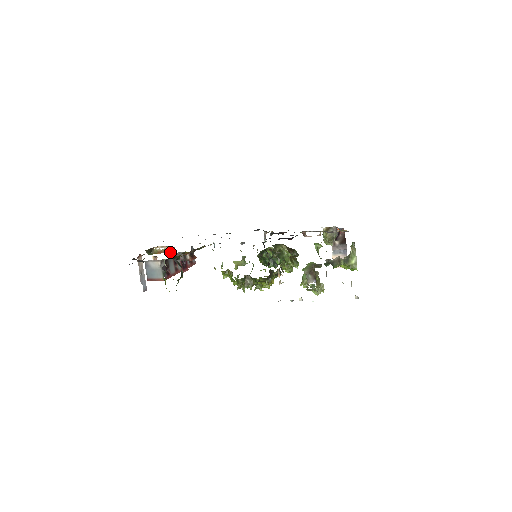
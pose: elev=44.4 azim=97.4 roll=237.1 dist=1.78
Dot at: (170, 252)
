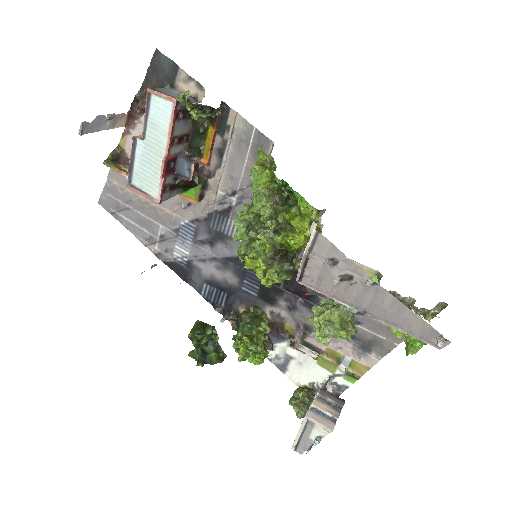
Dot at: occluded
